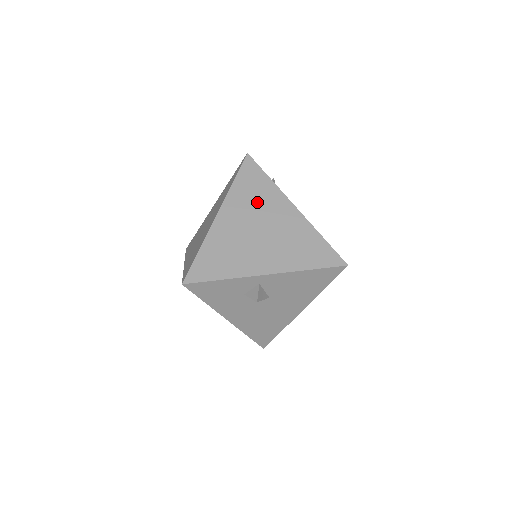
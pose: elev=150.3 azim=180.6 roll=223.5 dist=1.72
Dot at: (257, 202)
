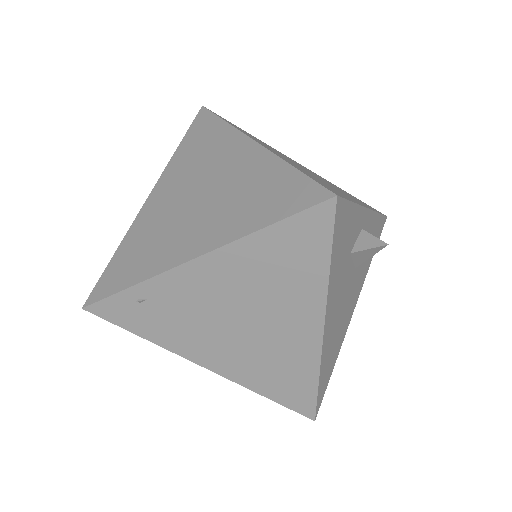
Dot at: (270, 147)
